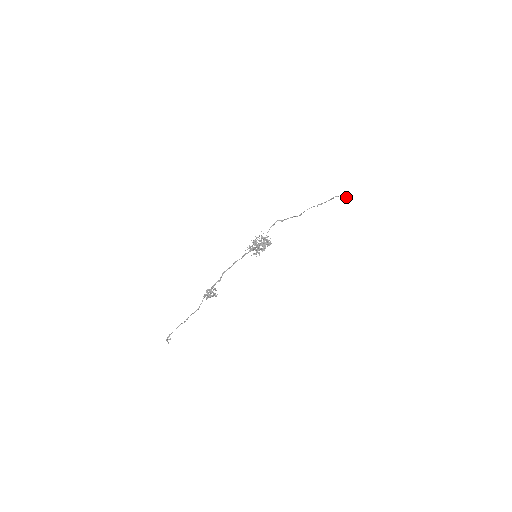
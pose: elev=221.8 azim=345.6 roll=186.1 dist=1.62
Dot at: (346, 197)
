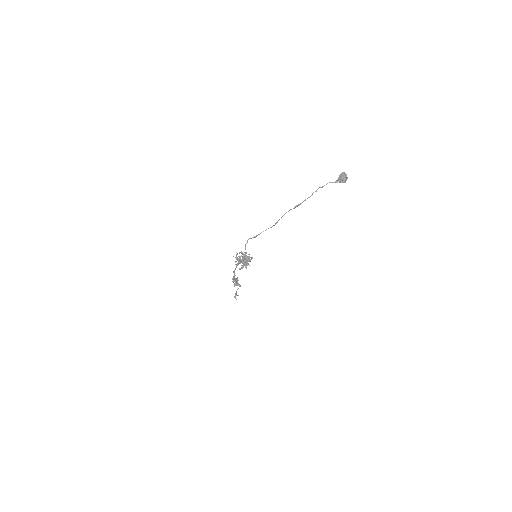
Dot at: (338, 180)
